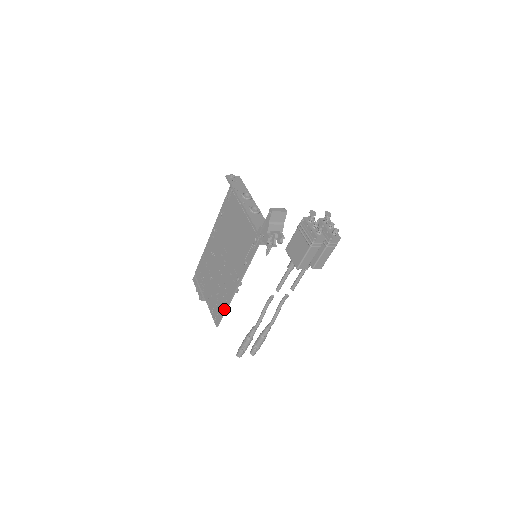
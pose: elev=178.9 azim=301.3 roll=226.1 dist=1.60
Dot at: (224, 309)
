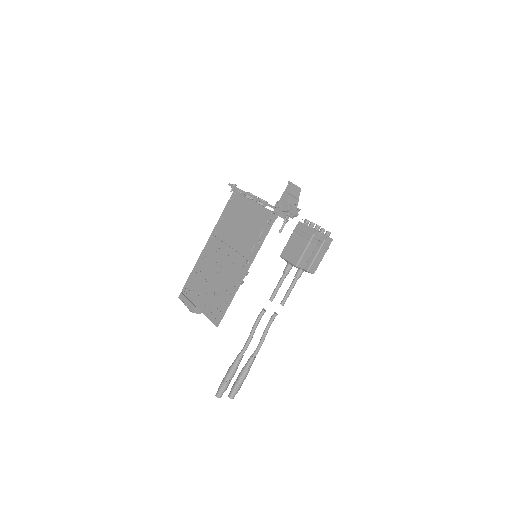
Dot at: (229, 301)
